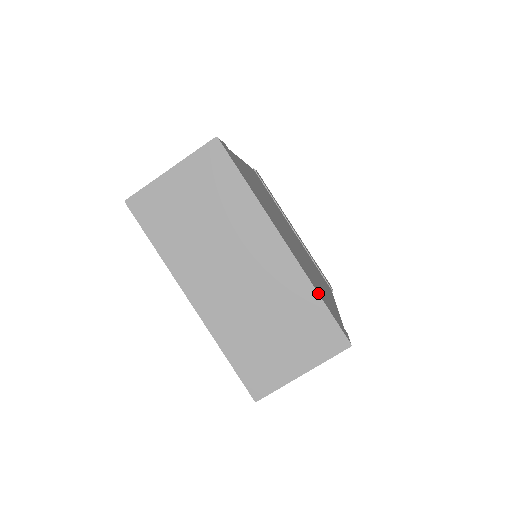
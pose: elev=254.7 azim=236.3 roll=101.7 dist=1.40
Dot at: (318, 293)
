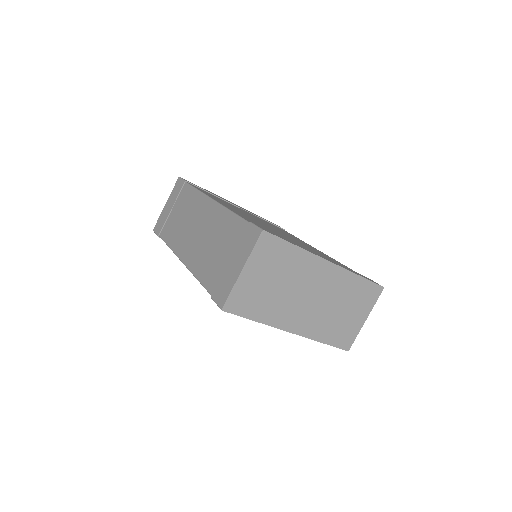
Dot at: (358, 275)
